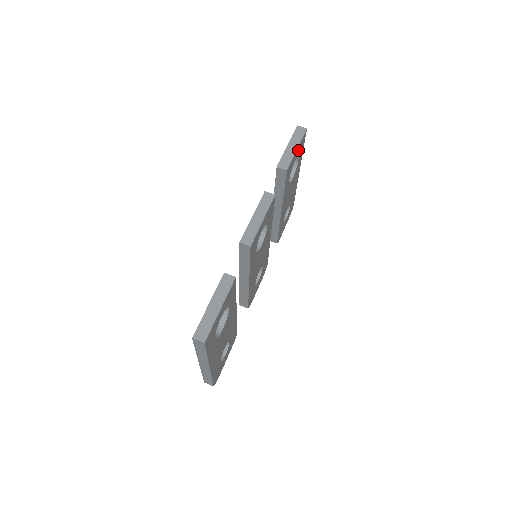
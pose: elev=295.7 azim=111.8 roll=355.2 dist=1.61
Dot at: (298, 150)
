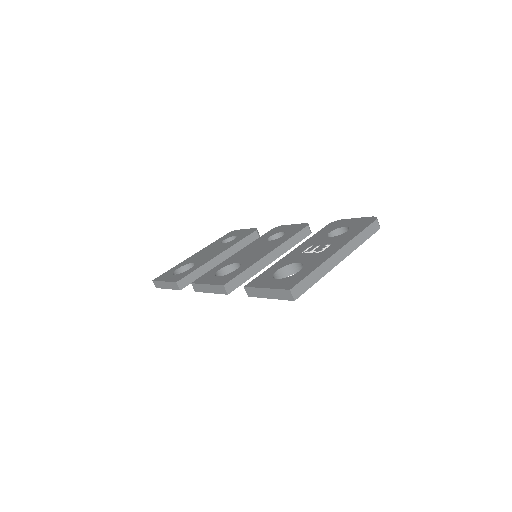
Dot at: occluded
